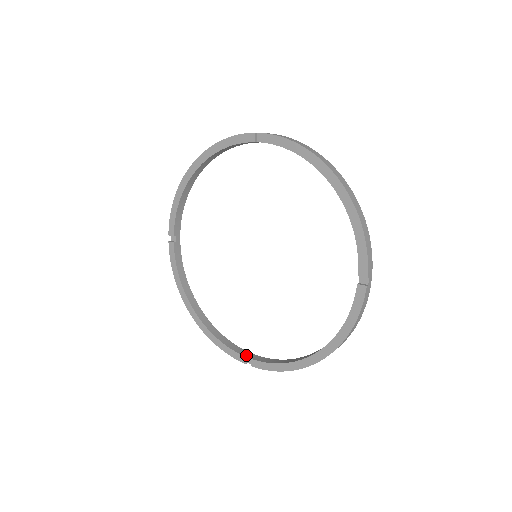
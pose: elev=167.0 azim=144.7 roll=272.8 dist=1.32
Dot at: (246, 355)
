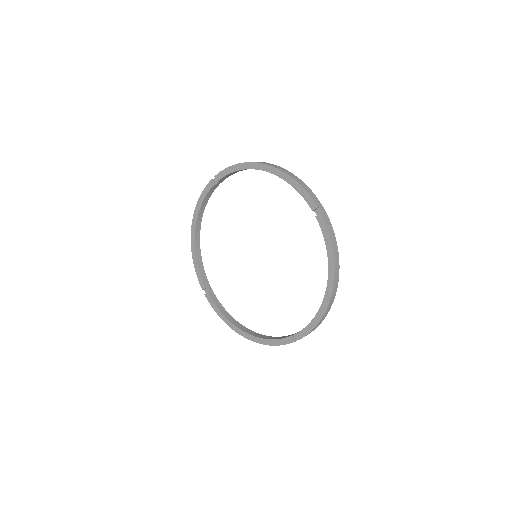
Dot at: (291, 335)
